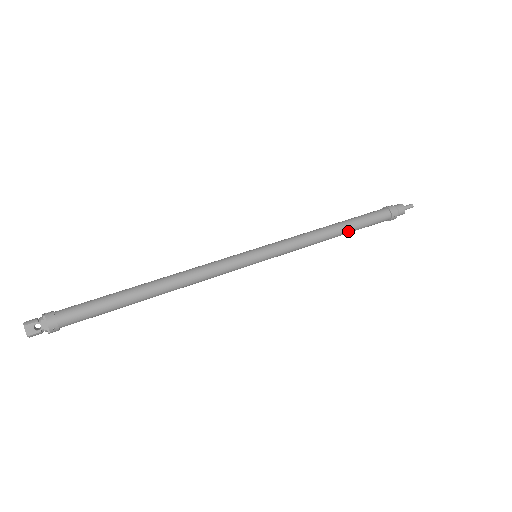
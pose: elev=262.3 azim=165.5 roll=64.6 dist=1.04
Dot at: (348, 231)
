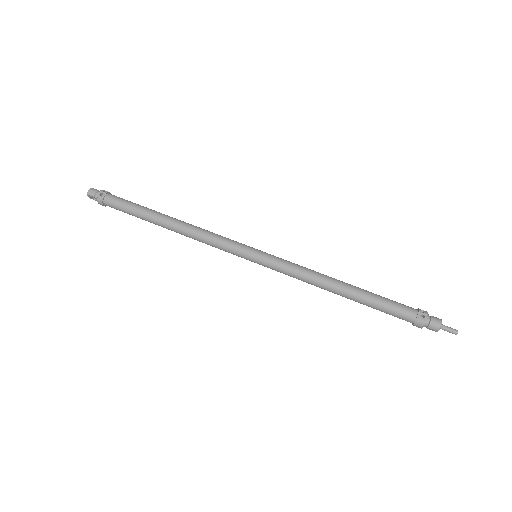
Dot at: (354, 300)
